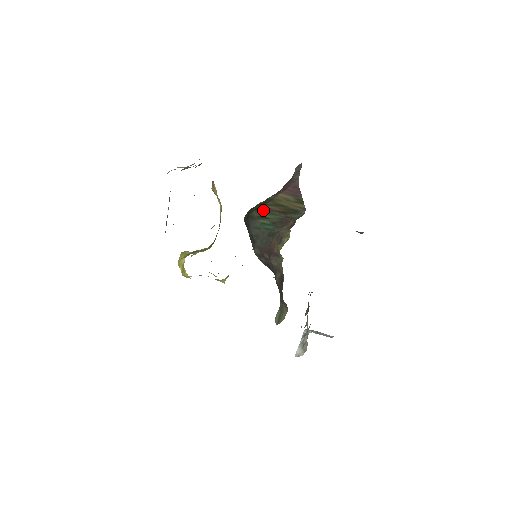
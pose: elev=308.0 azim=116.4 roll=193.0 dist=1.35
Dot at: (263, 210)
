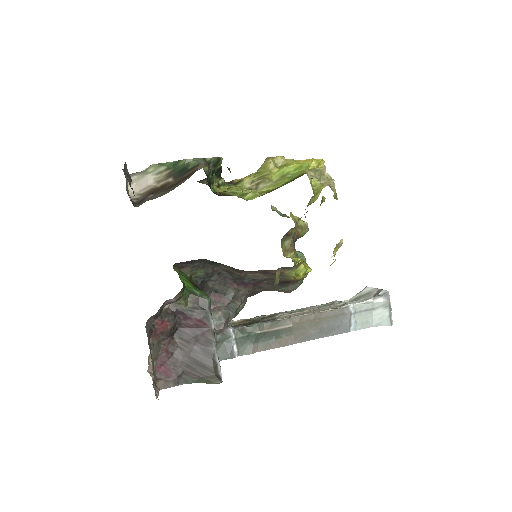
Dot at: occluded
